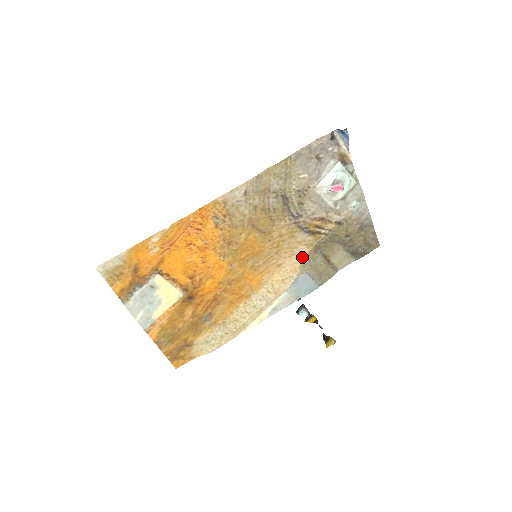
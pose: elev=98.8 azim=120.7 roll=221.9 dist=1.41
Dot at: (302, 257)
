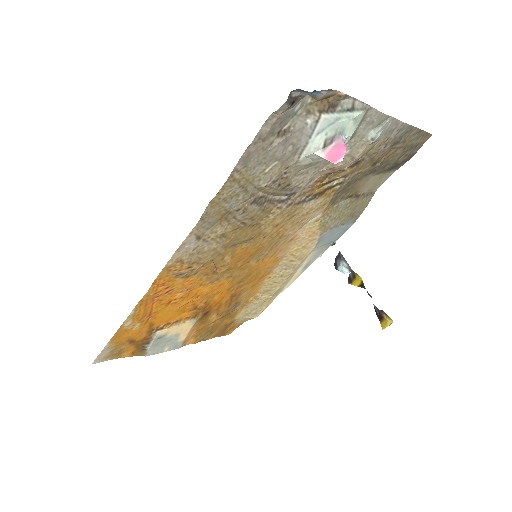
Dot at: (317, 219)
